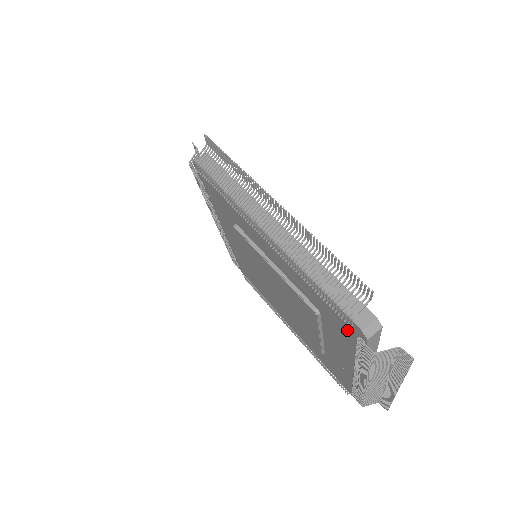
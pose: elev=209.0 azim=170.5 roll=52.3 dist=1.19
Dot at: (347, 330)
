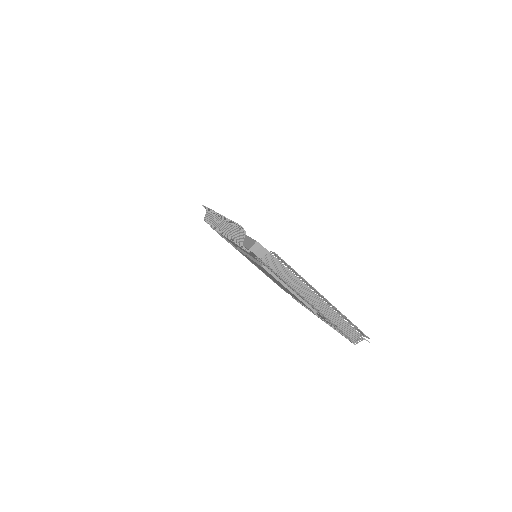
Dot at: occluded
